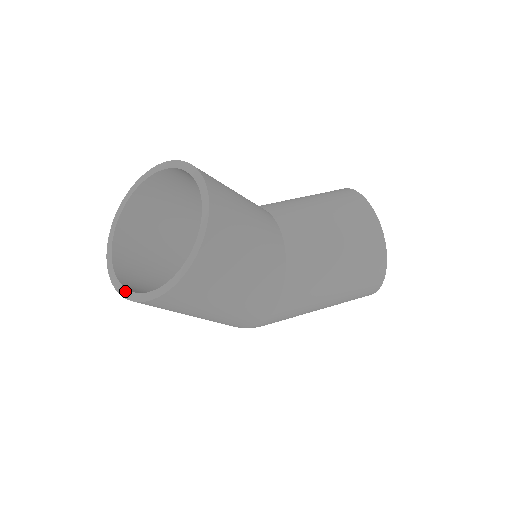
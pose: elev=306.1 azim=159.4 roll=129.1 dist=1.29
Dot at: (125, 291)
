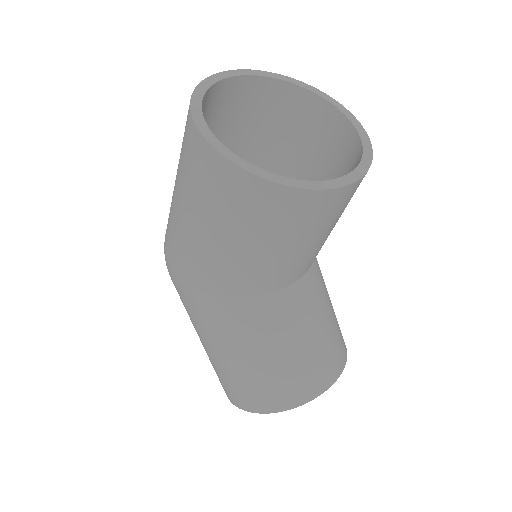
Dot at: (200, 97)
